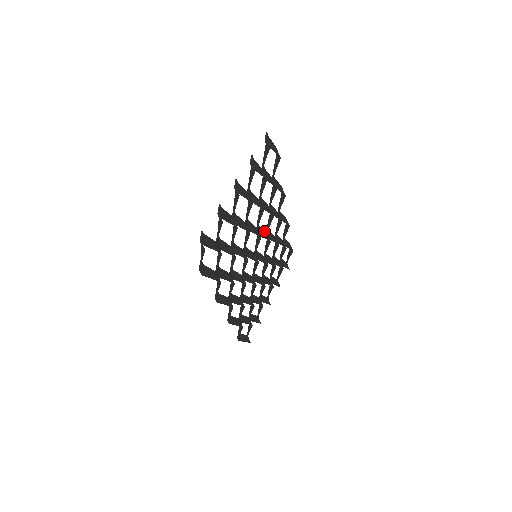
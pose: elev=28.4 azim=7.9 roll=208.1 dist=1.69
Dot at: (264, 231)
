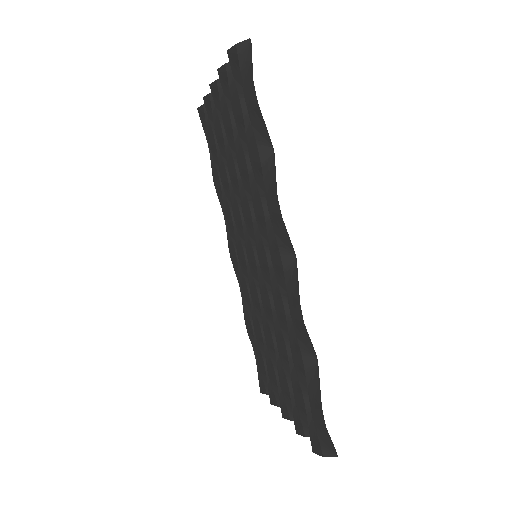
Dot at: (242, 238)
